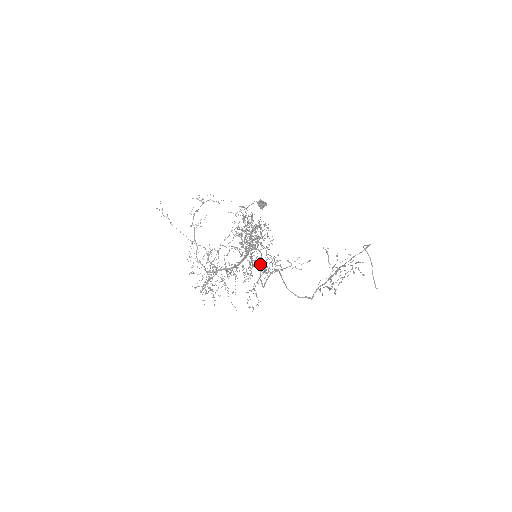
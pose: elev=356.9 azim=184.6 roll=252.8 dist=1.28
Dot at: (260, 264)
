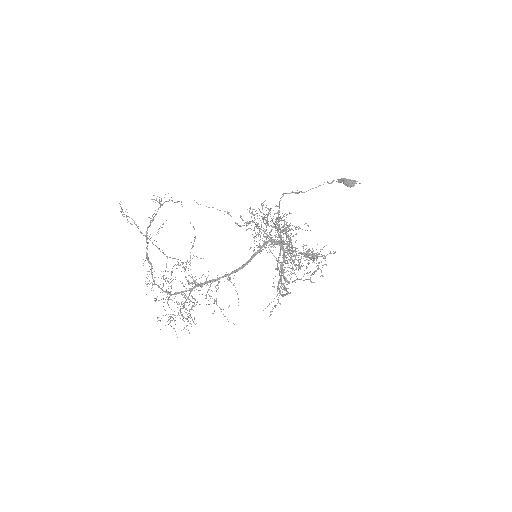
Dot at: (312, 253)
